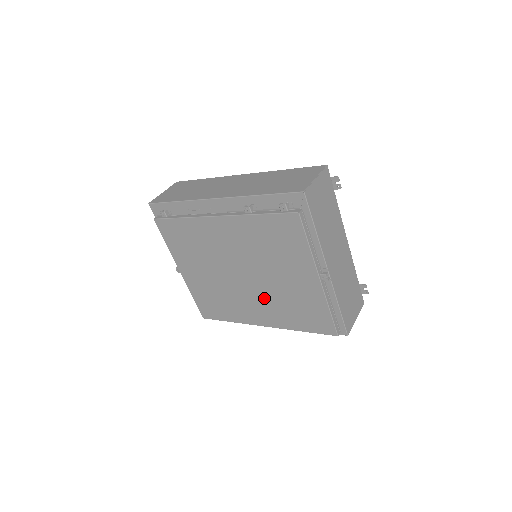
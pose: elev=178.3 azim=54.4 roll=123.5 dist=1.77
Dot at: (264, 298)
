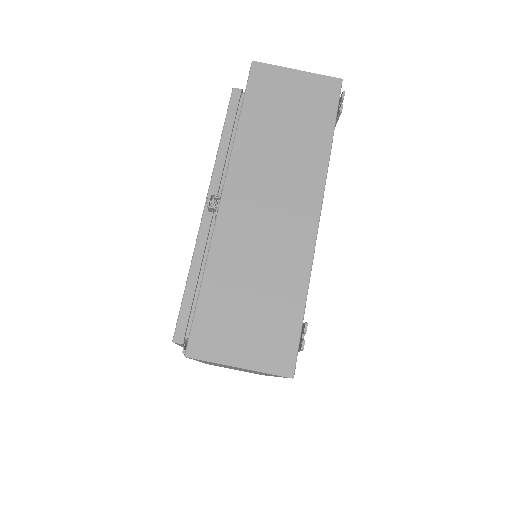
Dot at: occluded
